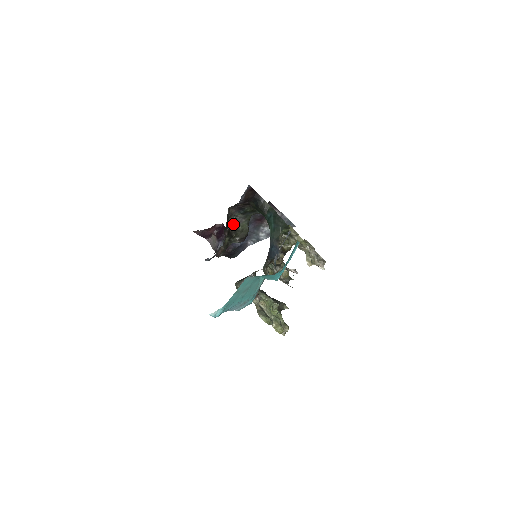
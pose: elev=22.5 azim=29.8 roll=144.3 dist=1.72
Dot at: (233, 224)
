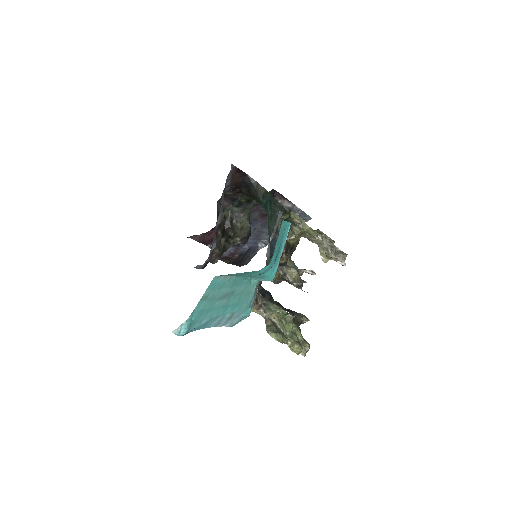
Dot at: (228, 221)
